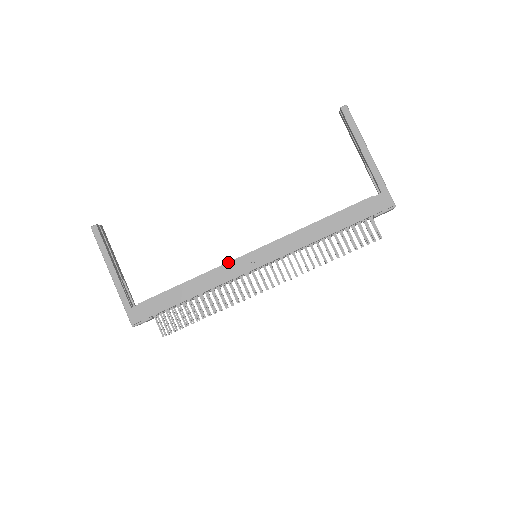
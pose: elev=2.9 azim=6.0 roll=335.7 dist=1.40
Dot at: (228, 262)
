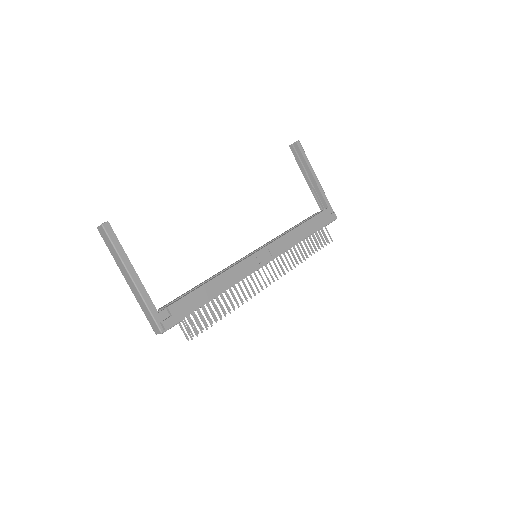
Dot at: (242, 260)
